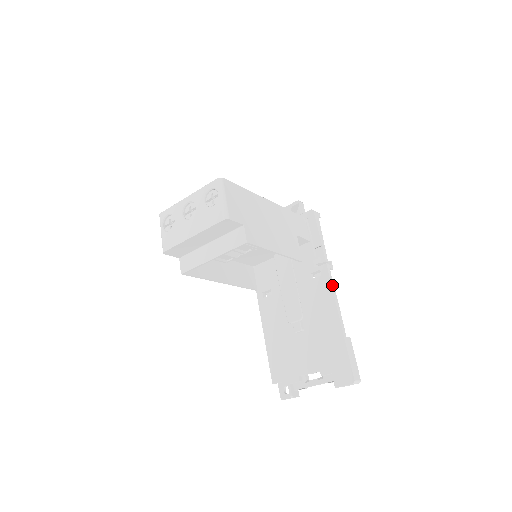
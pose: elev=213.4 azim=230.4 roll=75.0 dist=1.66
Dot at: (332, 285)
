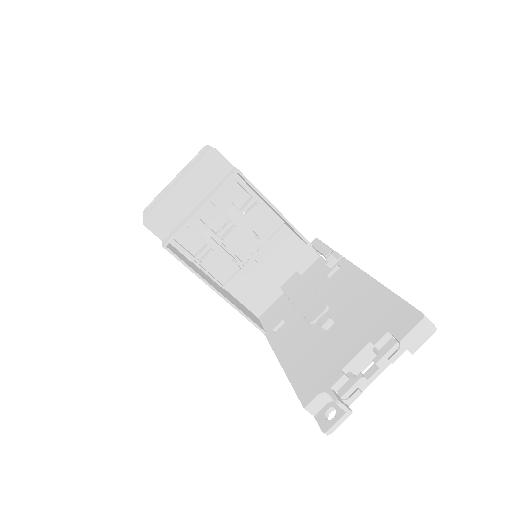
Dot at: (356, 266)
